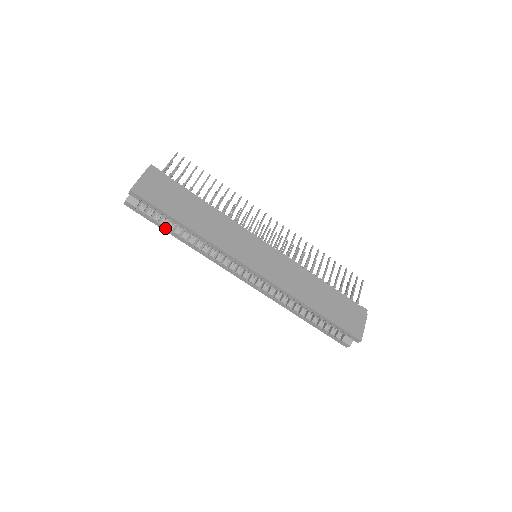
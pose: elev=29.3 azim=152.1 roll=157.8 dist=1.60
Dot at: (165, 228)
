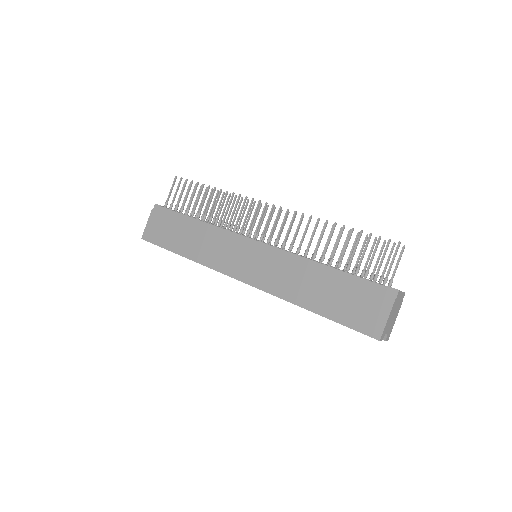
Dot at: occluded
